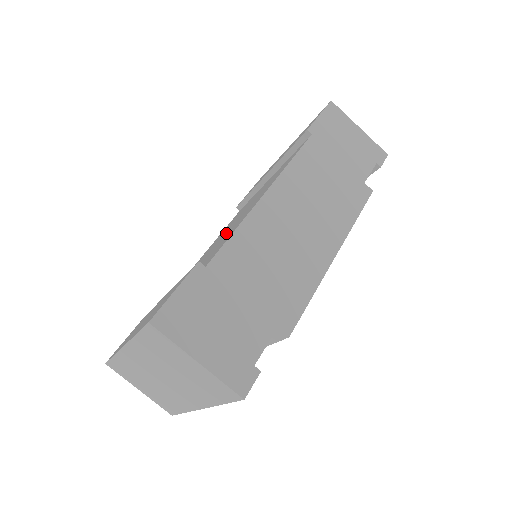
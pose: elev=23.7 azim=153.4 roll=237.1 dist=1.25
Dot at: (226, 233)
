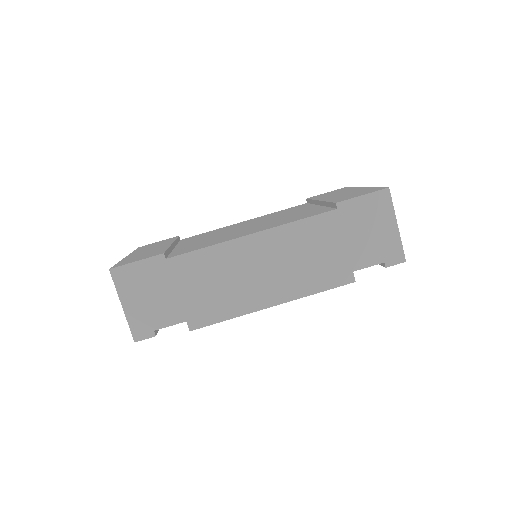
Dot at: (237, 231)
